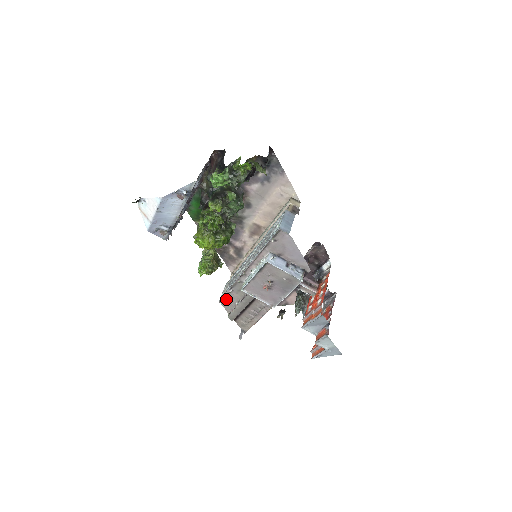
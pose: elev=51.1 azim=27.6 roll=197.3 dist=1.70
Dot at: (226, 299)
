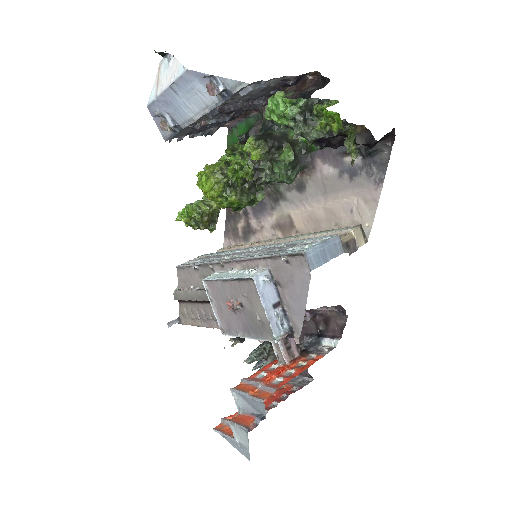
Dot at: (185, 271)
